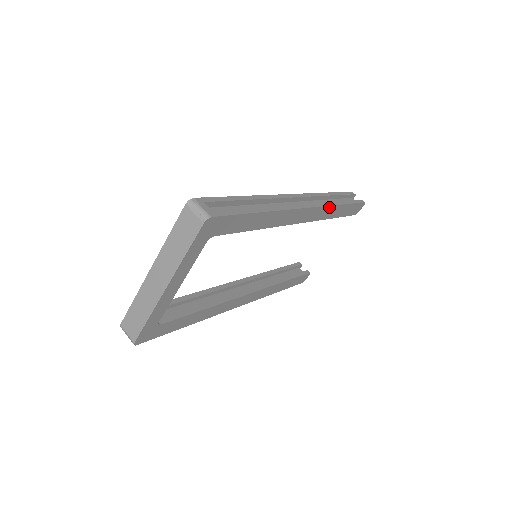
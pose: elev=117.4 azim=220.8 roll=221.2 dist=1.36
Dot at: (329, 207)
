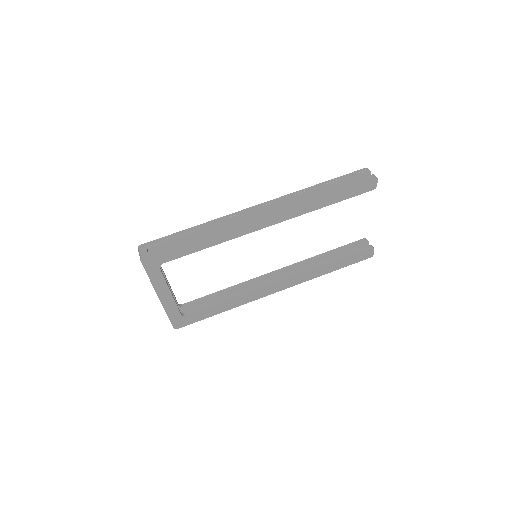
Dot at: (300, 204)
